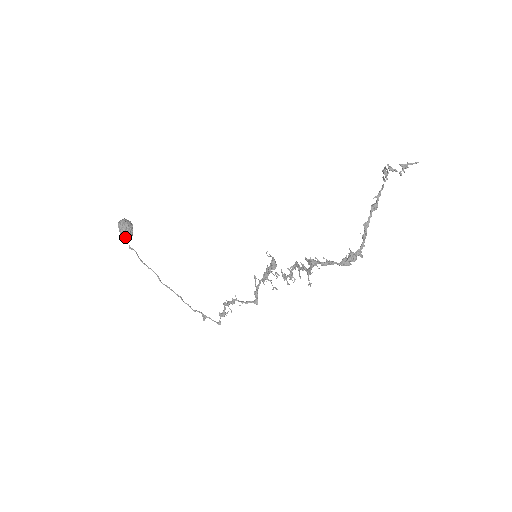
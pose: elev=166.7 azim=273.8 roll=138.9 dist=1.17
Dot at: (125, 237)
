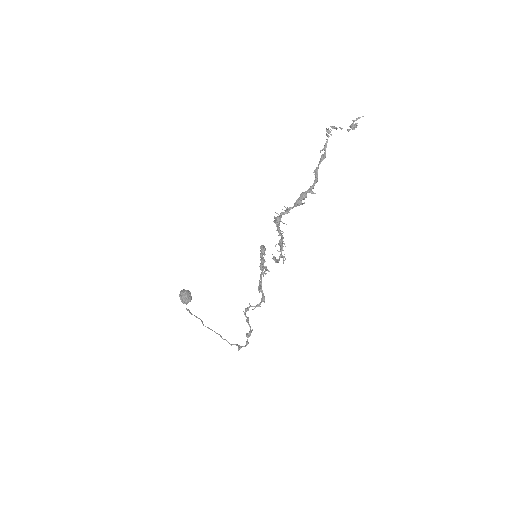
Dot at: (183, 301)
